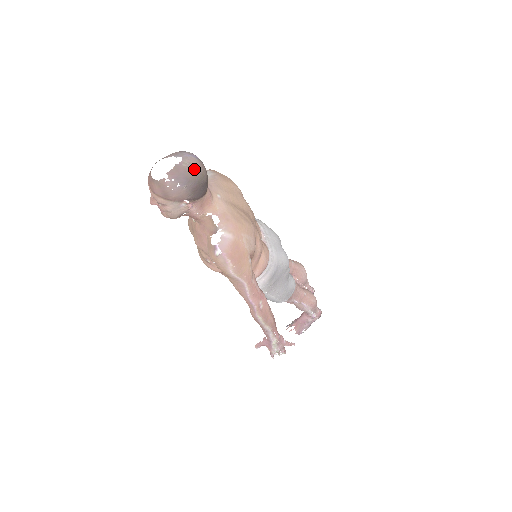
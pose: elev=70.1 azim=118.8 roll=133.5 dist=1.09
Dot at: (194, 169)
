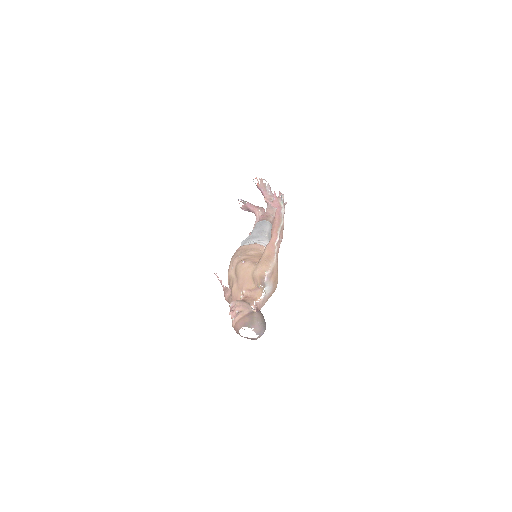
Dot at: occluded
